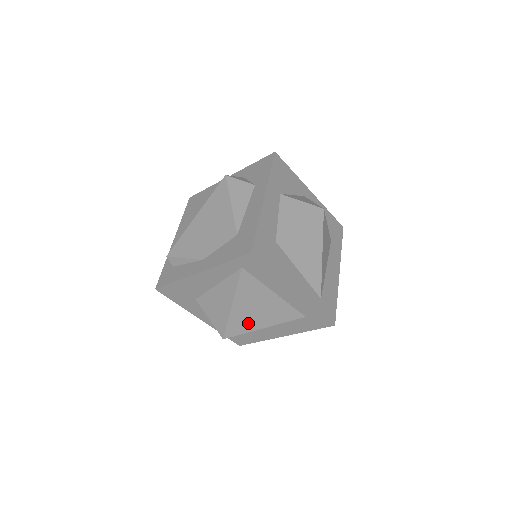
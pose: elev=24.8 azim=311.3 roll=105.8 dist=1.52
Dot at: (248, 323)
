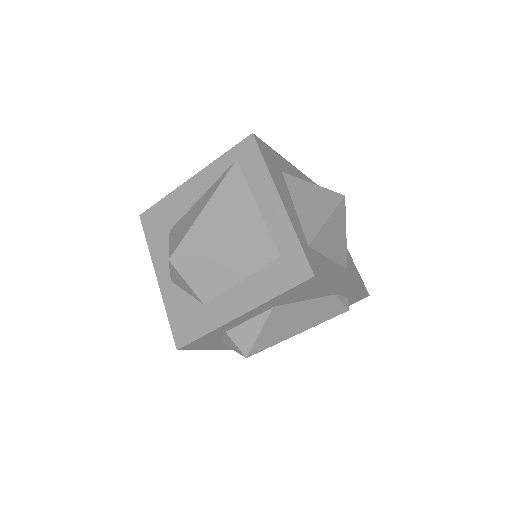
Dot at: (209, 243)
